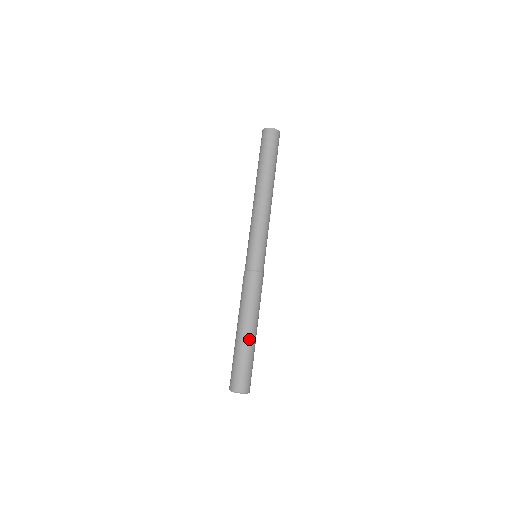
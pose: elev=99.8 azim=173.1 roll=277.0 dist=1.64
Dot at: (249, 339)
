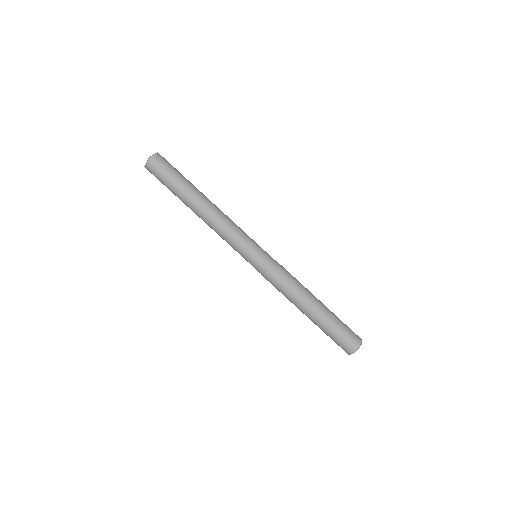
Dot at: (319, 316)
